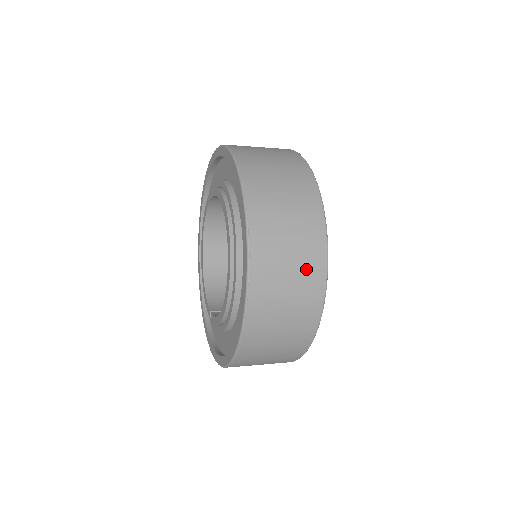
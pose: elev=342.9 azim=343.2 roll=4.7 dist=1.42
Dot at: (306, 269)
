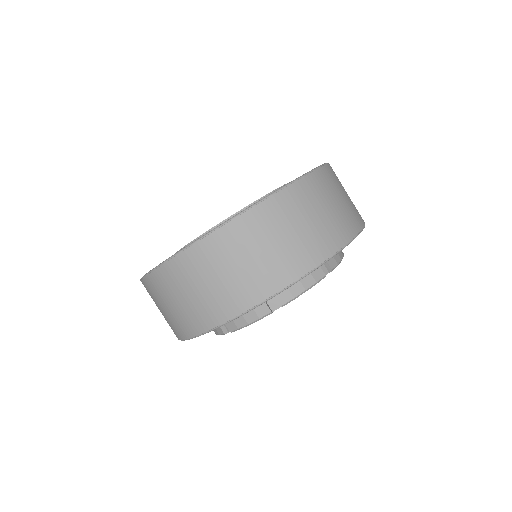
Dot at: (208, 305)
